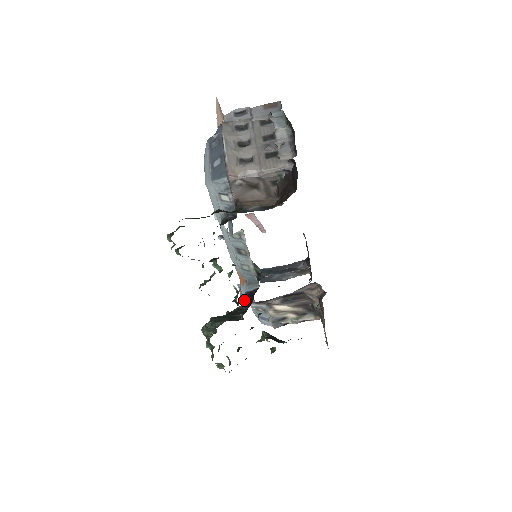
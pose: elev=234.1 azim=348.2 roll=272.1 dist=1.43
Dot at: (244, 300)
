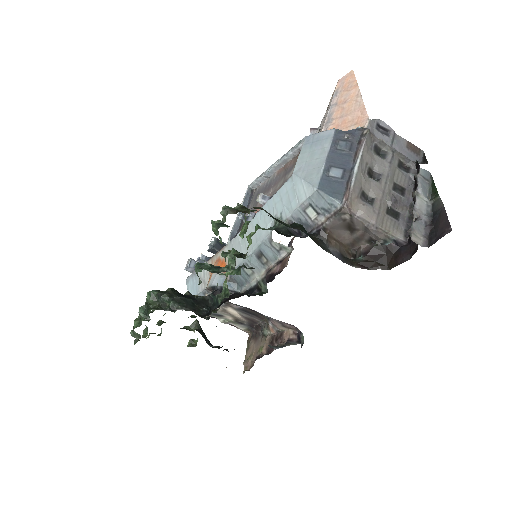
Dot at: (211, 289)
